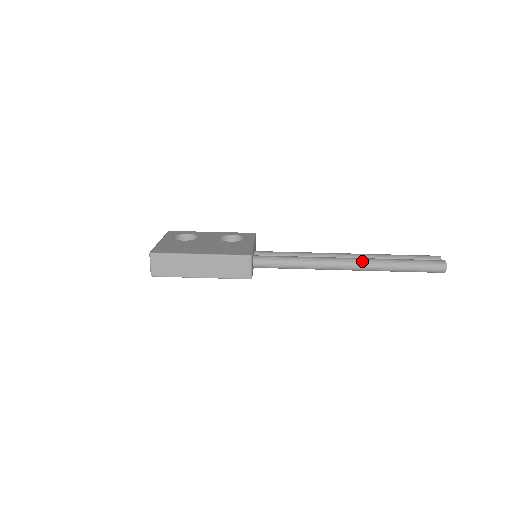
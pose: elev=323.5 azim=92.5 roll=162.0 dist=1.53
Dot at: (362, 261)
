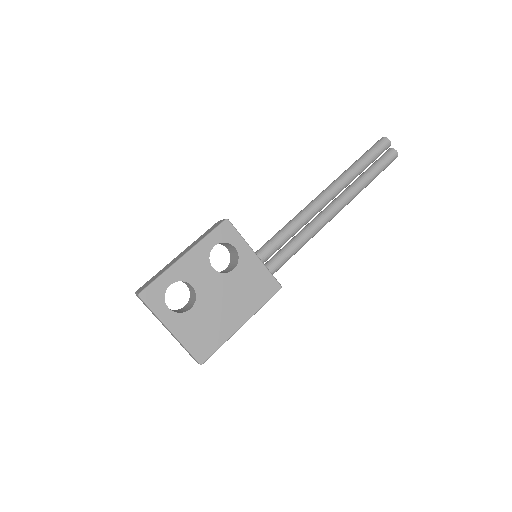
Dot at: (347, 204)
